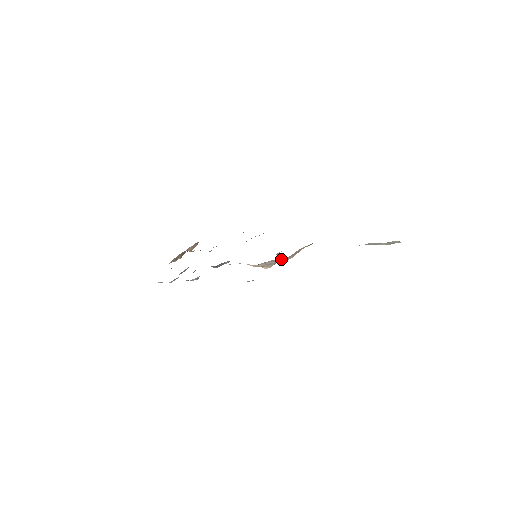
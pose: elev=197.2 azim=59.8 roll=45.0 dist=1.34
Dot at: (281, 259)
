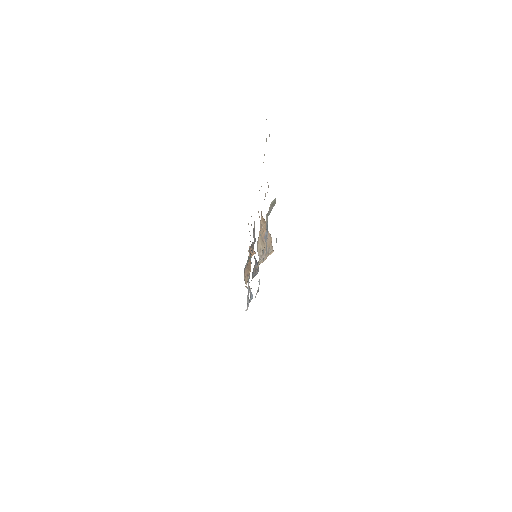
Dot at: (265, 248)
